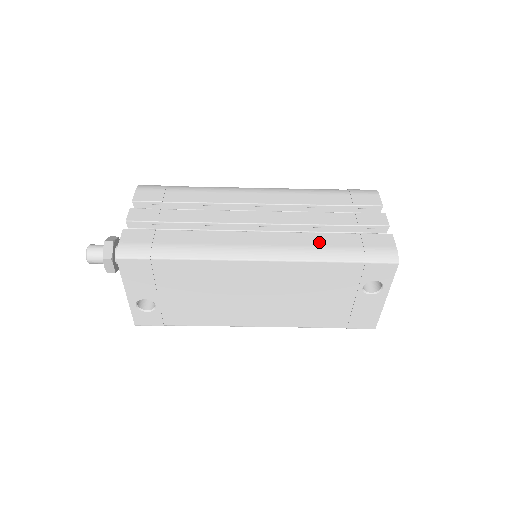
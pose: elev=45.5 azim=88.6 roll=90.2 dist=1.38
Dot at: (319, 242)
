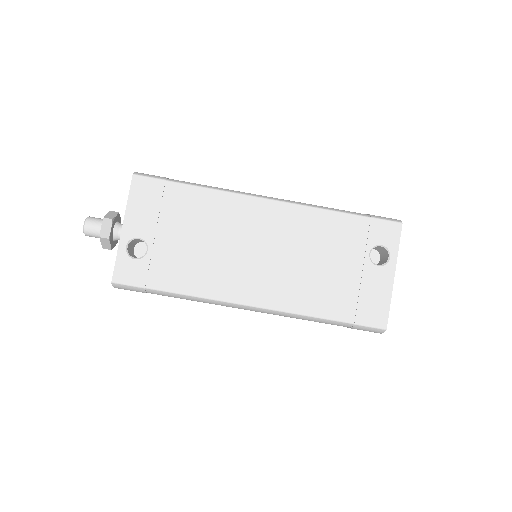
Dot at: occluded
